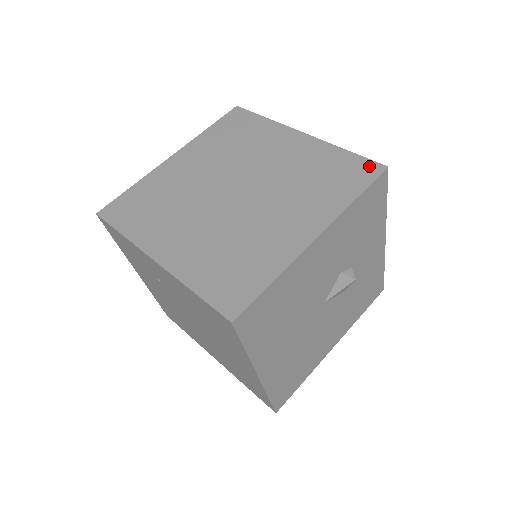
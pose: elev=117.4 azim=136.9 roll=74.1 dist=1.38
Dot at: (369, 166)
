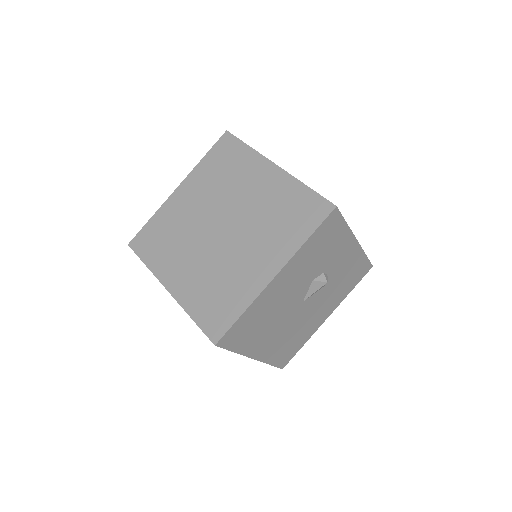
Dot at: (322, 205)
